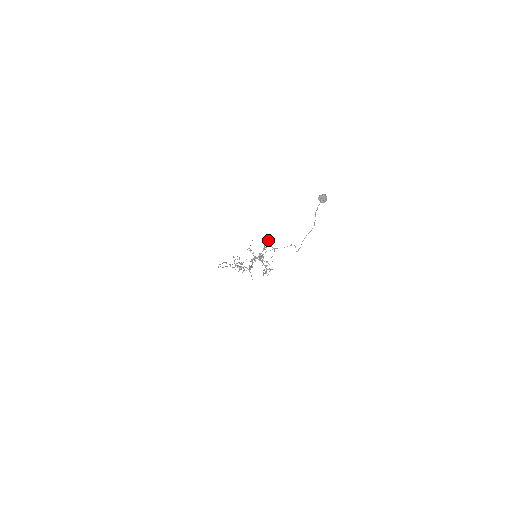
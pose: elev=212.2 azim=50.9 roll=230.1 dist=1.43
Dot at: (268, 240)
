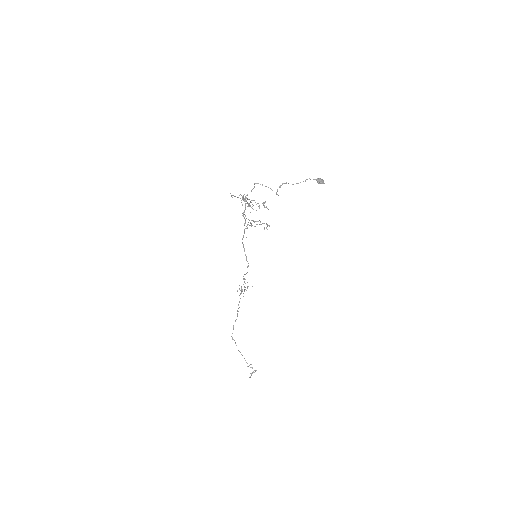
Dot at: (265, 207)
